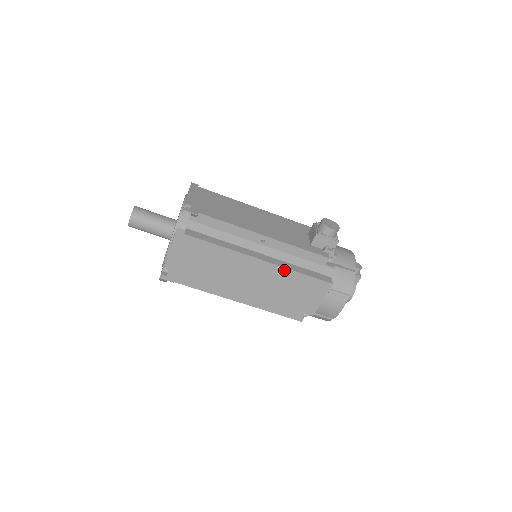
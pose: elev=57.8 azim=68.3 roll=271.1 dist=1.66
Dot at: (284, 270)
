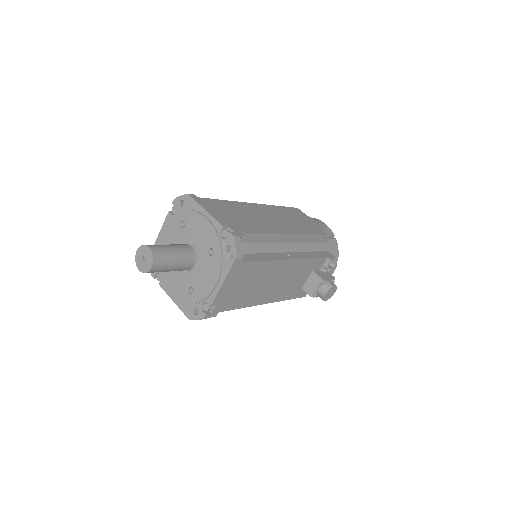
Dot at: occluded
